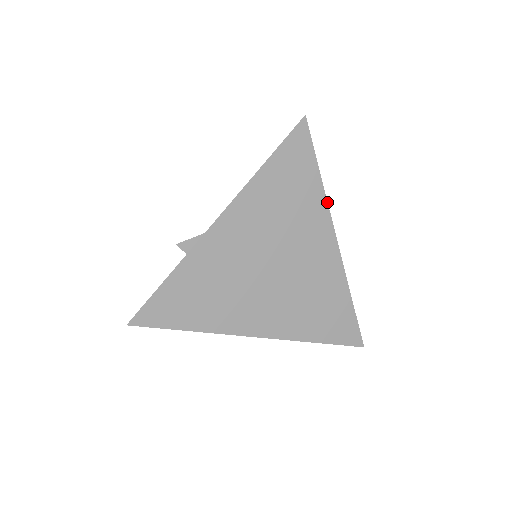
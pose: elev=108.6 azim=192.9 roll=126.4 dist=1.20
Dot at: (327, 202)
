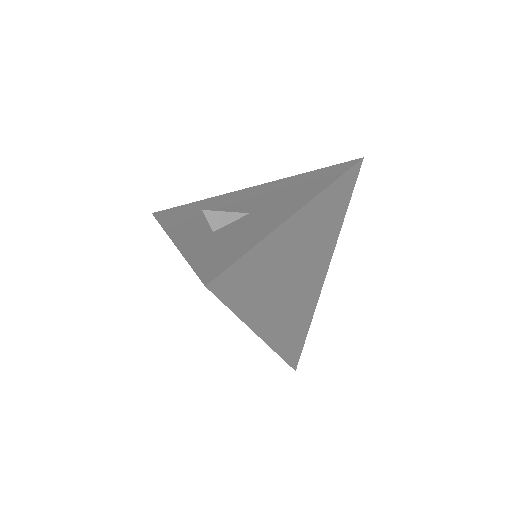
Dot at: occluded
